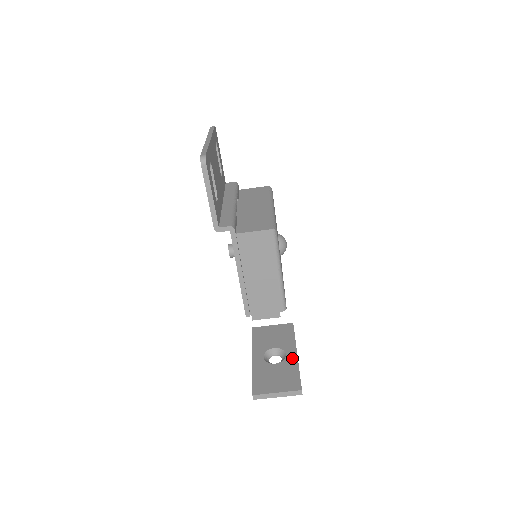
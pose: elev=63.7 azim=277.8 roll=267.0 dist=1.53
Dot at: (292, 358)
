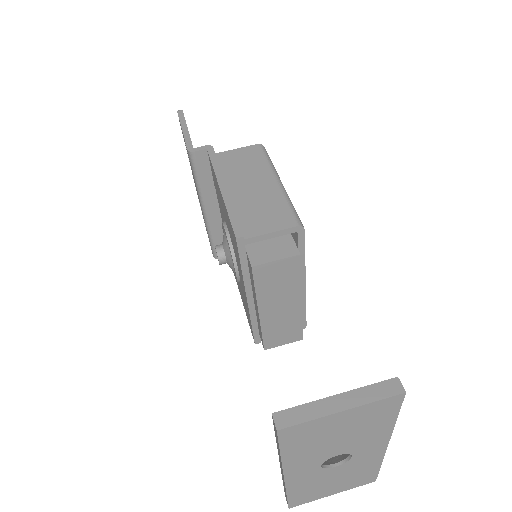
Dot at: occluded
